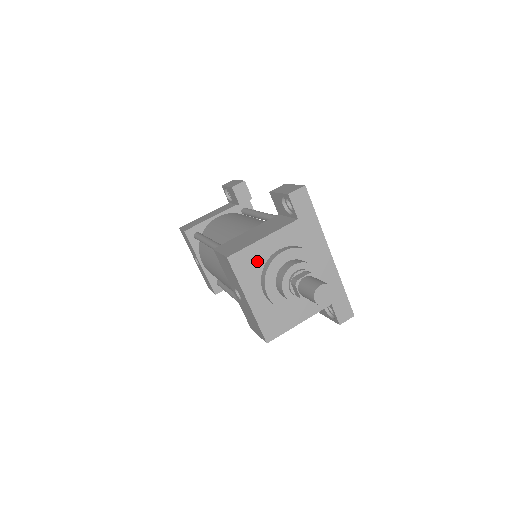
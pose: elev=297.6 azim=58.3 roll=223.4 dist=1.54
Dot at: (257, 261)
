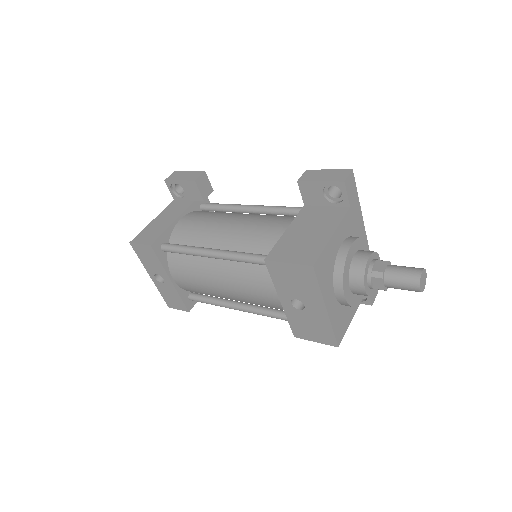
Dot at: (330, 262)
